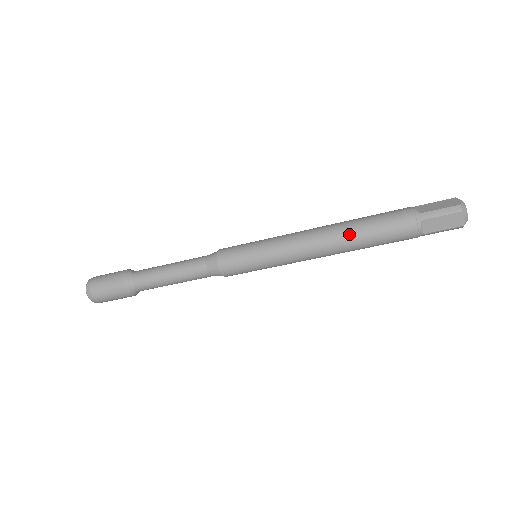
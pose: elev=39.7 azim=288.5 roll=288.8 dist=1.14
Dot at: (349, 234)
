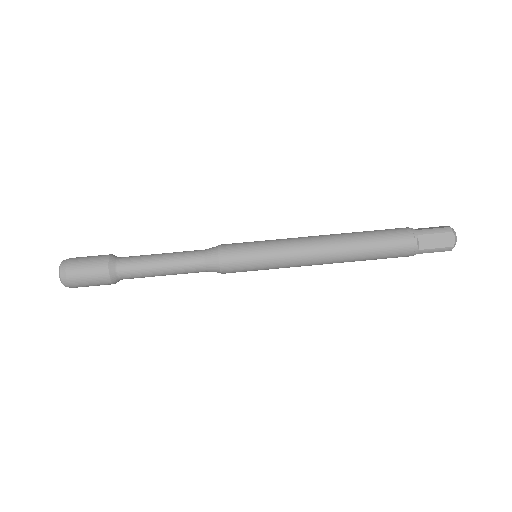
Dot at: (352, 239)
